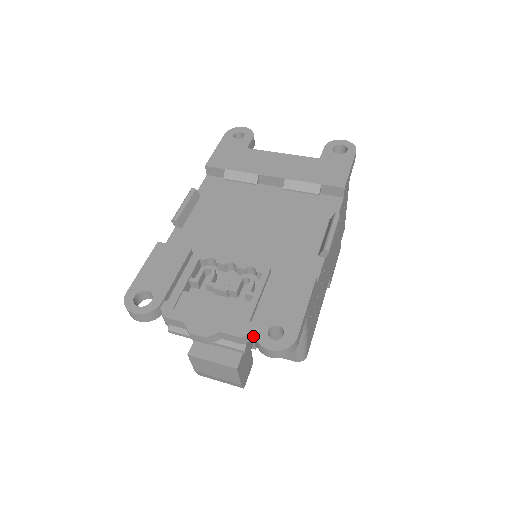
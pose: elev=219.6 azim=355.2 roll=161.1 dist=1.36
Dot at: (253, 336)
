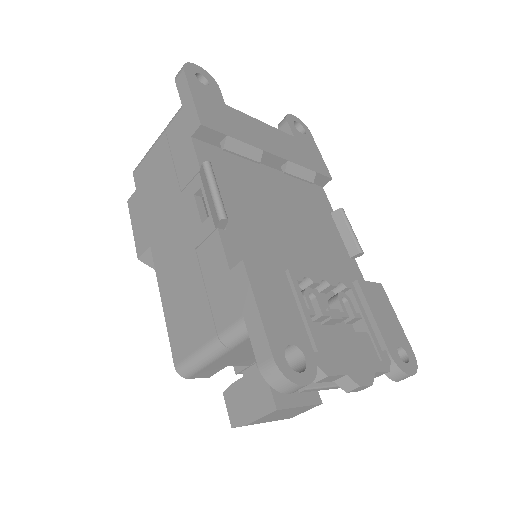
Dot at: occluded
